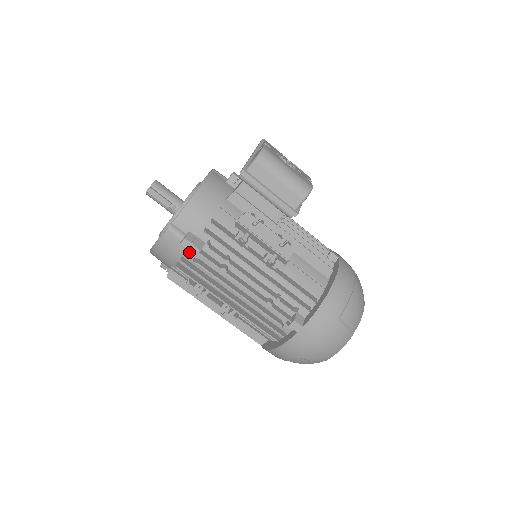
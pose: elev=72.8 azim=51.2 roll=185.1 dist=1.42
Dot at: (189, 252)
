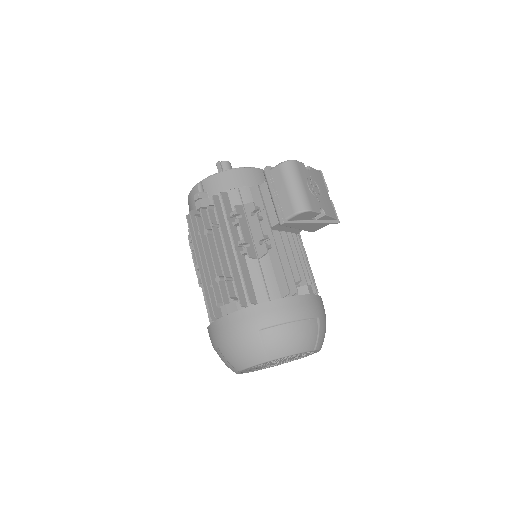
Dot at: occluded
